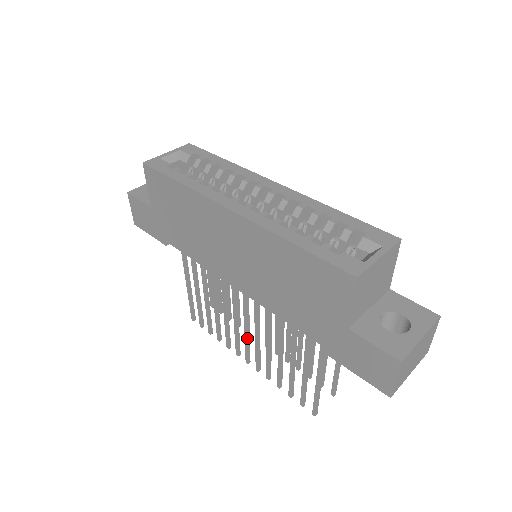
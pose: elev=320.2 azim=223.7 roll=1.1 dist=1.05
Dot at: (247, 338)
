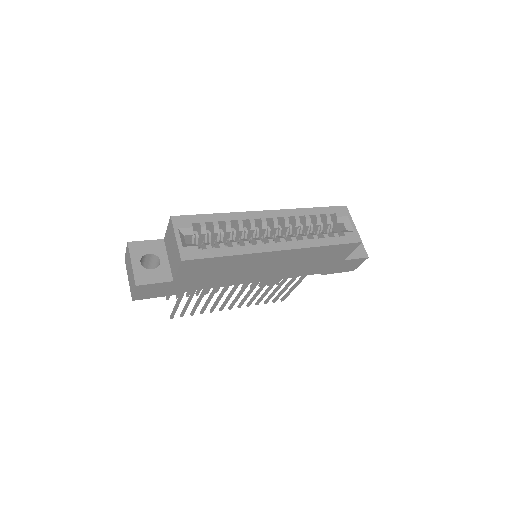
Dot at: occluded
